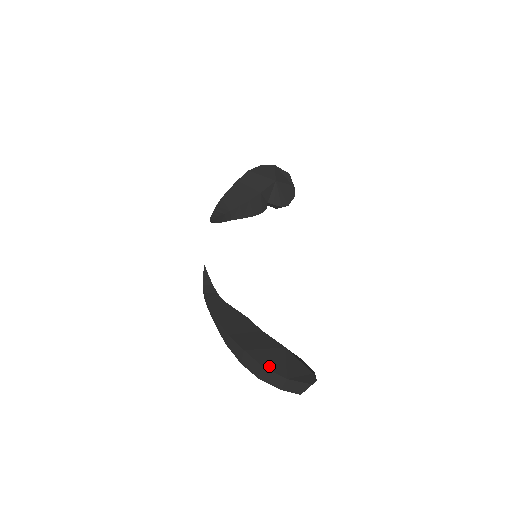
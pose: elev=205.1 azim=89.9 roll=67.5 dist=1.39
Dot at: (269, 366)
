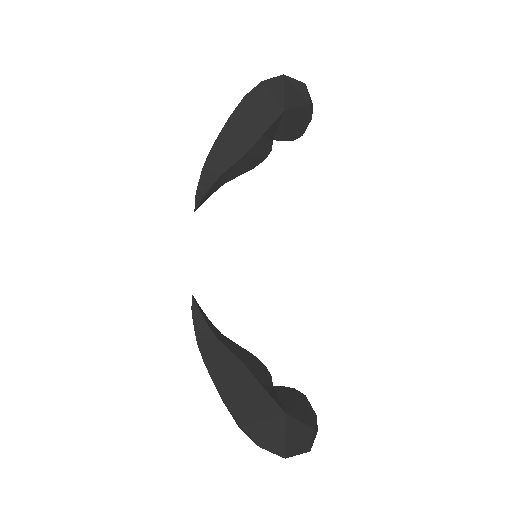
Dot at: (267, 446)
